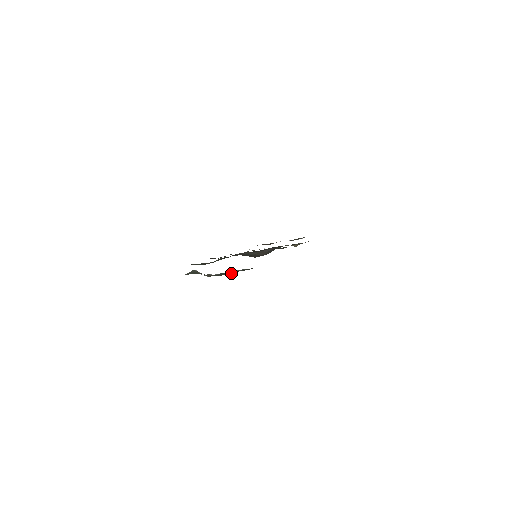
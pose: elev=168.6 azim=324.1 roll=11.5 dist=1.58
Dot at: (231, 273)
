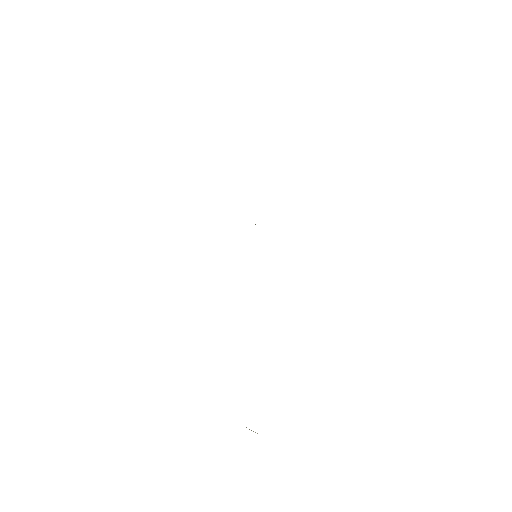
Dot at: occluded
